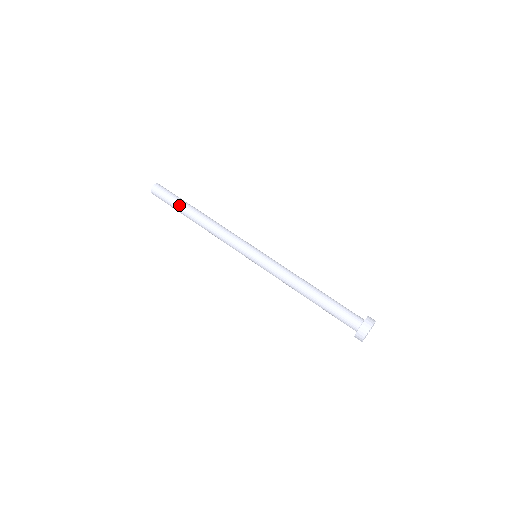
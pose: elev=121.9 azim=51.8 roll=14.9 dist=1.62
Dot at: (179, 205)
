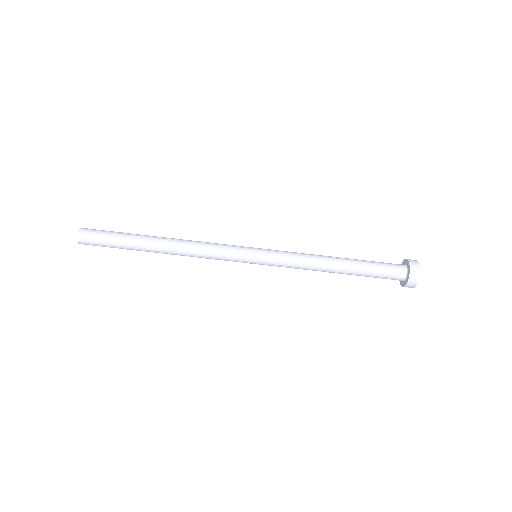
Dot at: (129, 248)
